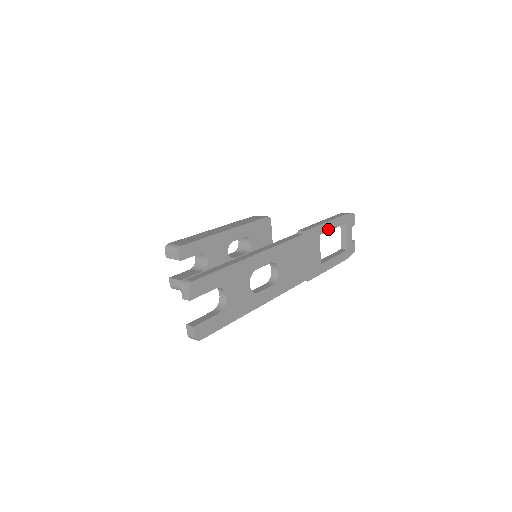
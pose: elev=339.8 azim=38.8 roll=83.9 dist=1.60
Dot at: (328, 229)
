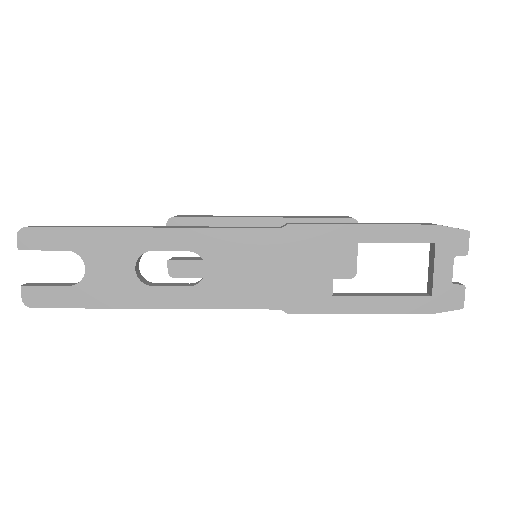
Dot at: (365, 239)
